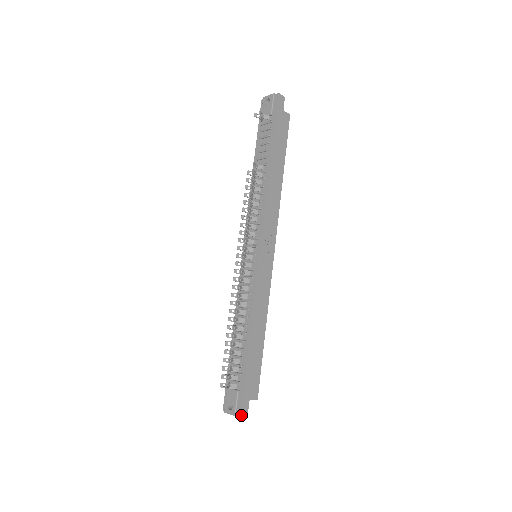
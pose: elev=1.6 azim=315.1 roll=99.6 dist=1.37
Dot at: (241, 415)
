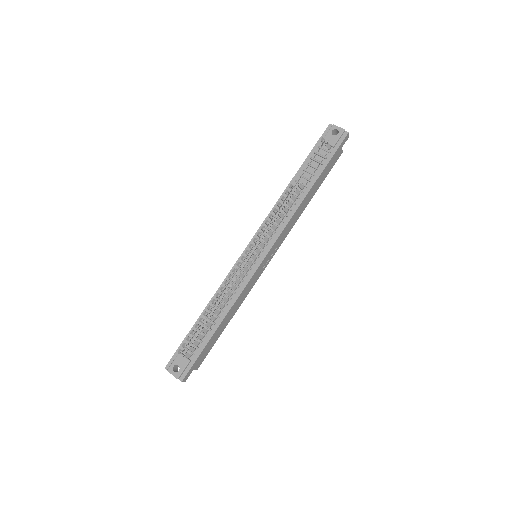
Dot at: (183, 380)
